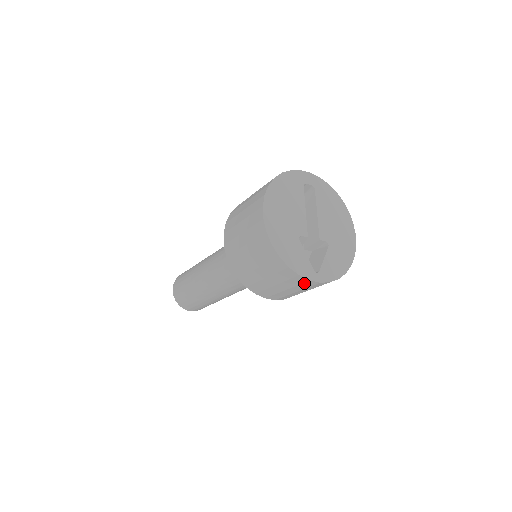
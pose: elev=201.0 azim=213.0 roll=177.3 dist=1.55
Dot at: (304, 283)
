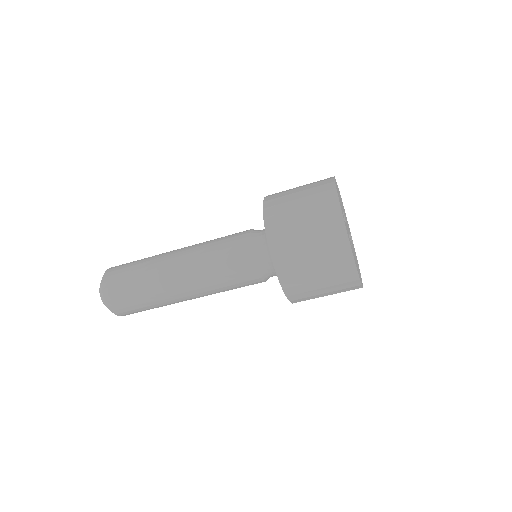
Dot at: (331, 213)
